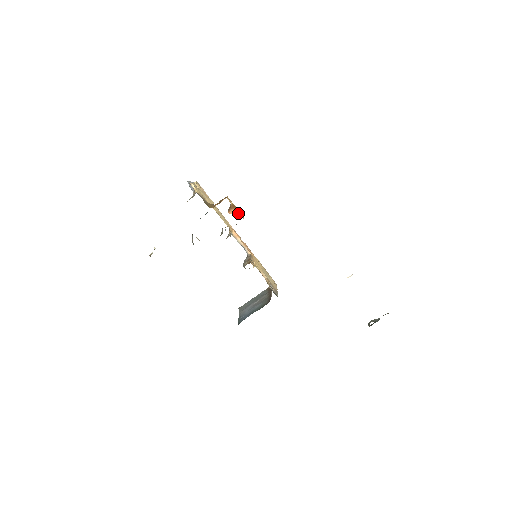
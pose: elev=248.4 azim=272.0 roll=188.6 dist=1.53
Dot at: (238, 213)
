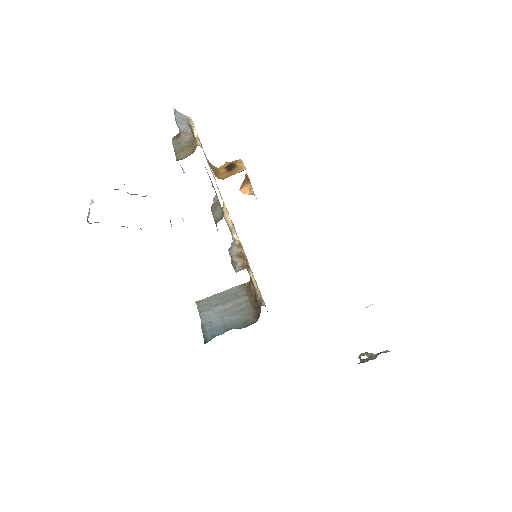
Dot at: (252, 191)
